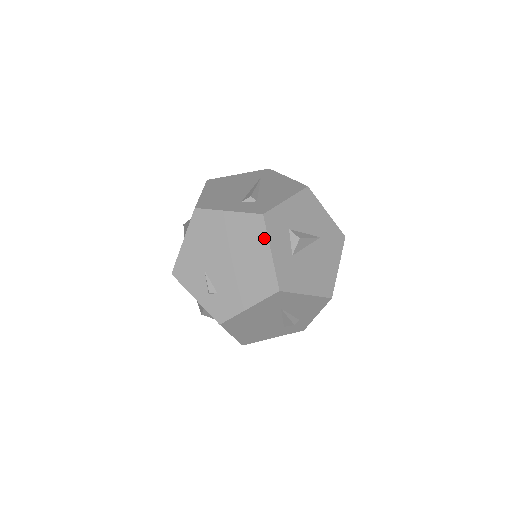
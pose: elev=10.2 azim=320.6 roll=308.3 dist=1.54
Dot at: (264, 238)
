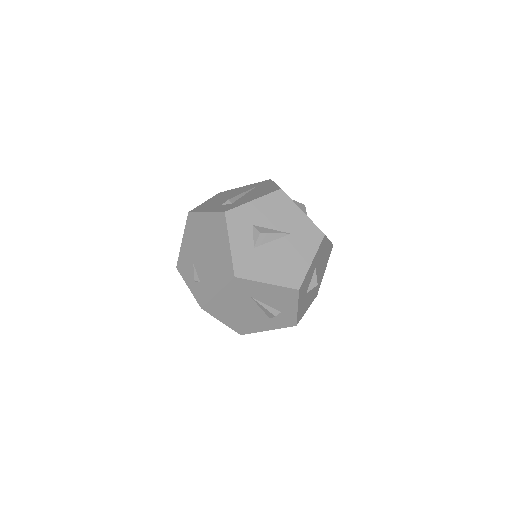
Dot at: (225, 232)
